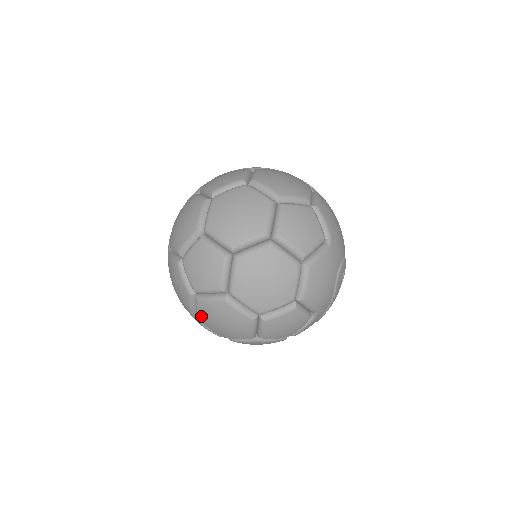
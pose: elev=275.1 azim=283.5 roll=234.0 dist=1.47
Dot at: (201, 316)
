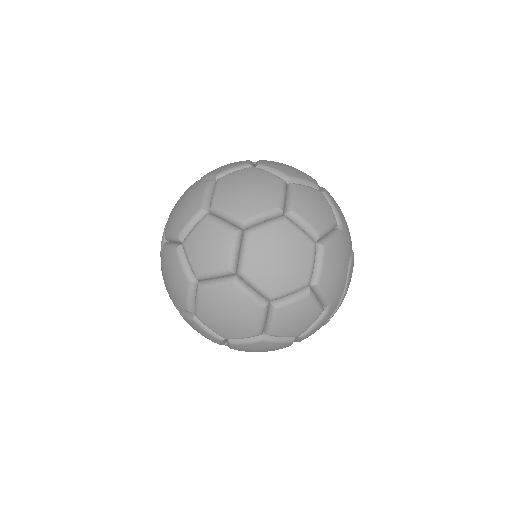
Dot at: (201, 309)
